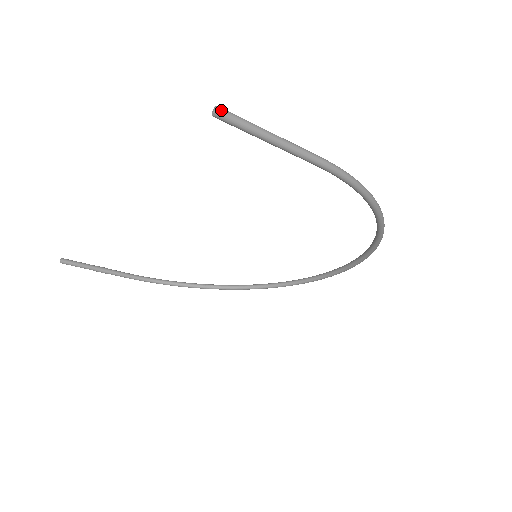
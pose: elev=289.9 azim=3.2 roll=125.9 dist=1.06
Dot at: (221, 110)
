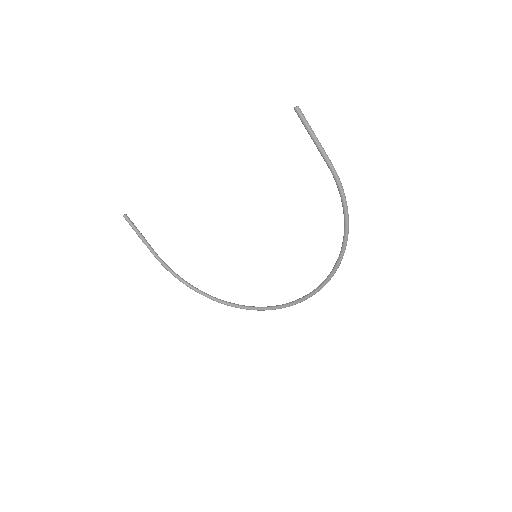
Dot at: occluded
